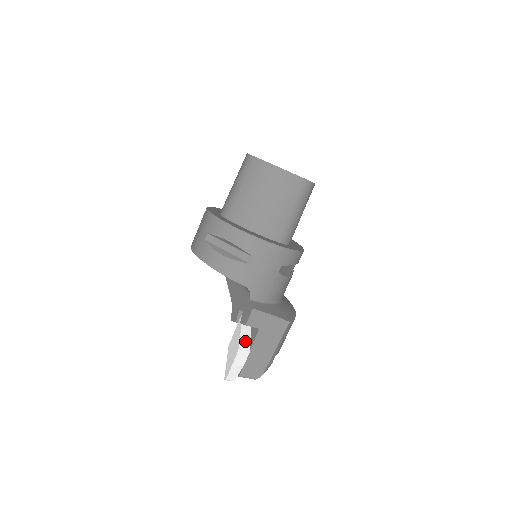
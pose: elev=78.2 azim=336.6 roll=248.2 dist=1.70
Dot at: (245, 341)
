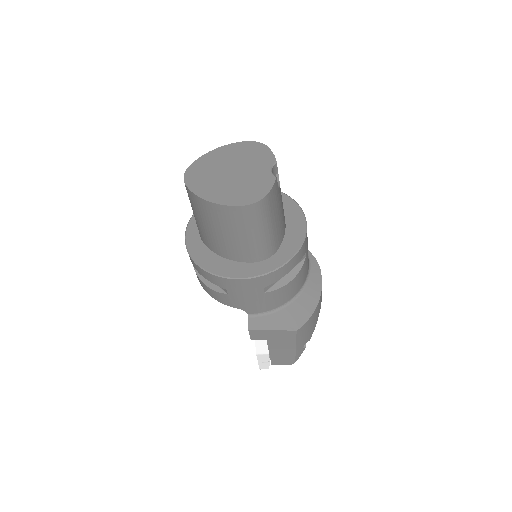
Dot at: (262, 345)
